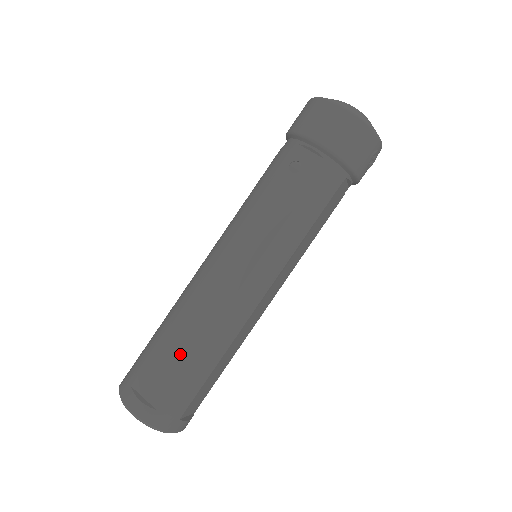
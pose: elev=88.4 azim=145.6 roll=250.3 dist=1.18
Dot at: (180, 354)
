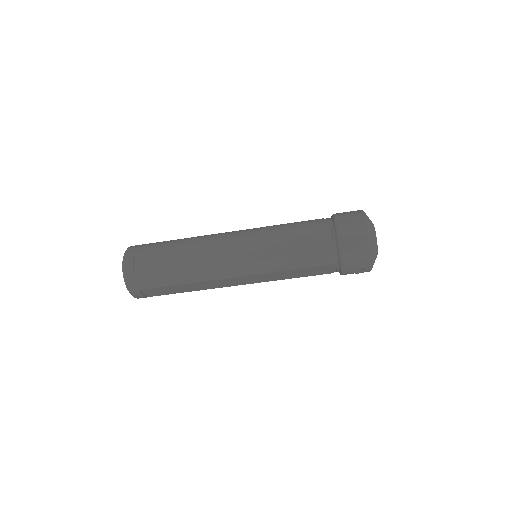
Dot at: (172, 261)
